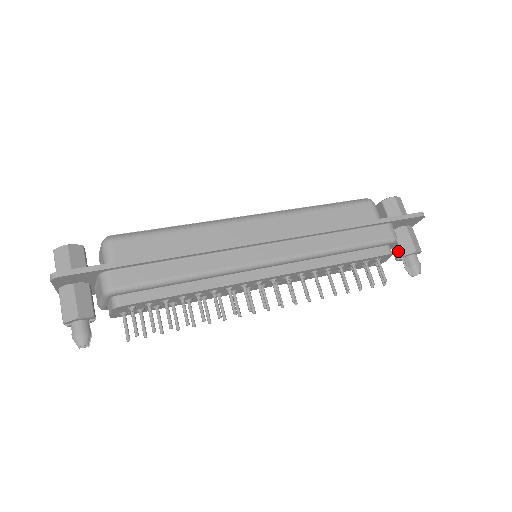
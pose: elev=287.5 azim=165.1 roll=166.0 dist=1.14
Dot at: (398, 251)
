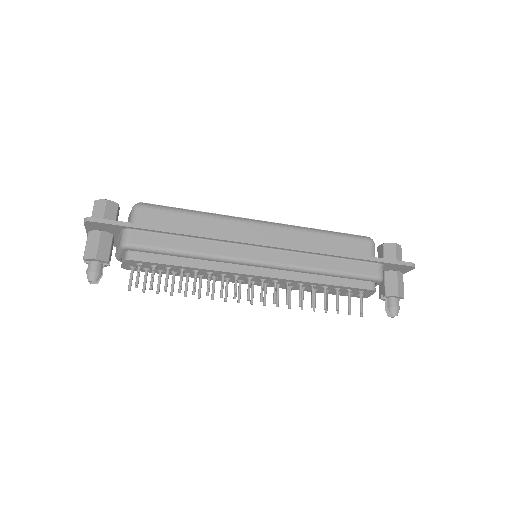
Dot at: (383, 291)
